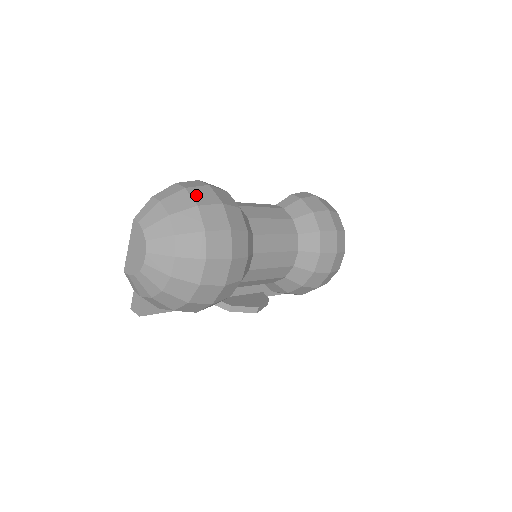
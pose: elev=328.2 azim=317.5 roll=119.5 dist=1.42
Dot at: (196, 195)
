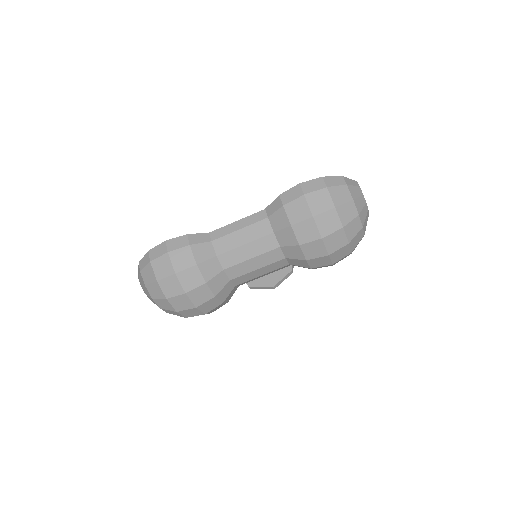
Dot at: (157, 269)
